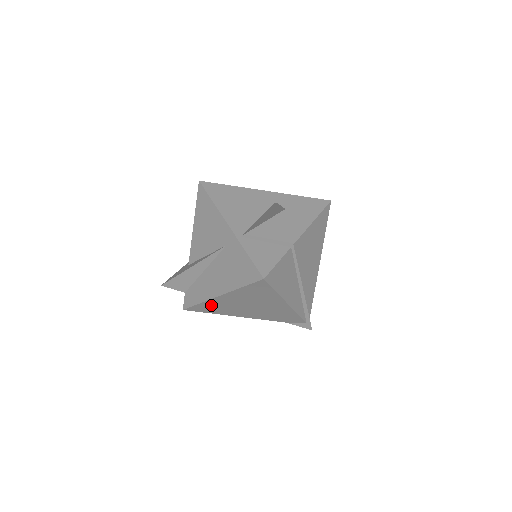
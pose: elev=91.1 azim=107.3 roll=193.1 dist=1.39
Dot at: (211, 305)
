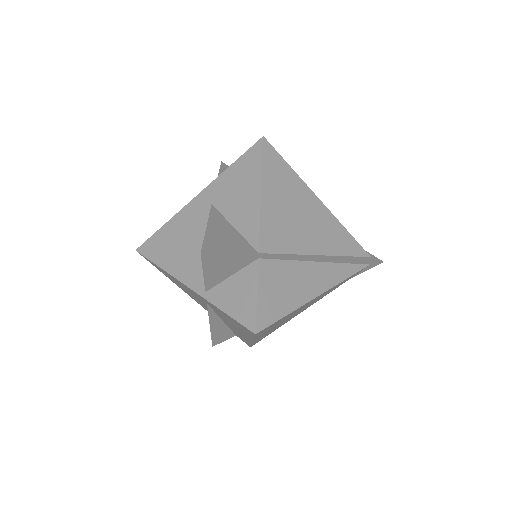
Dot at: (262, 337)
